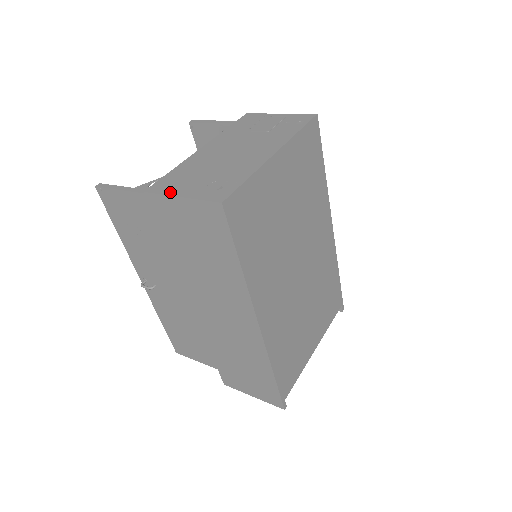
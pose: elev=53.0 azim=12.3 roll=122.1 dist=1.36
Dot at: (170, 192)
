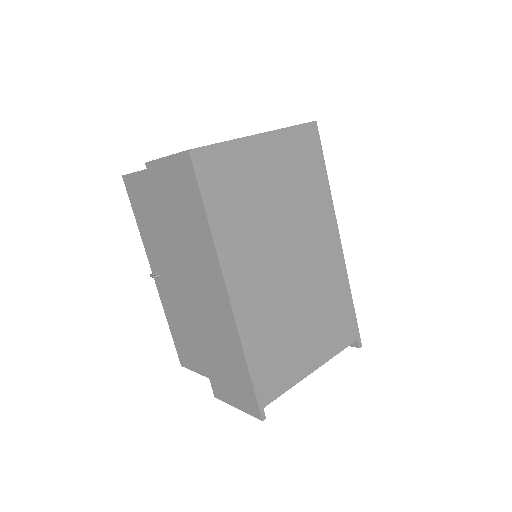
Dot at: occluded
